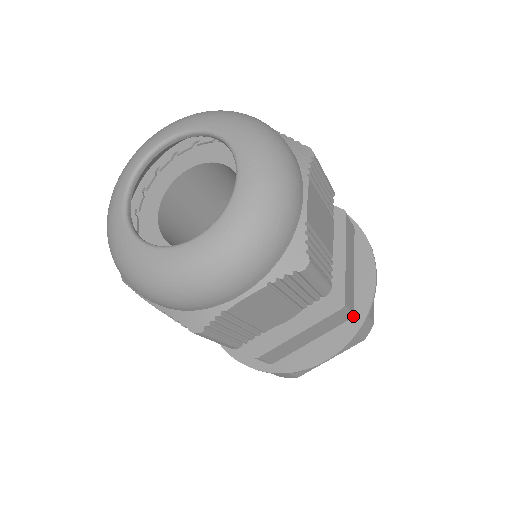
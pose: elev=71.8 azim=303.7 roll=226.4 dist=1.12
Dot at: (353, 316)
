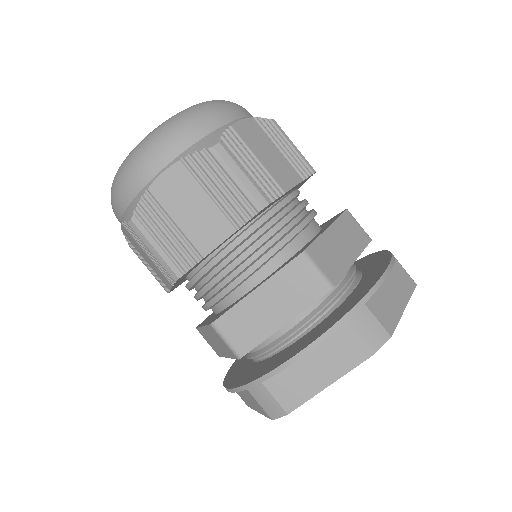
Dot at: (347, 307)
